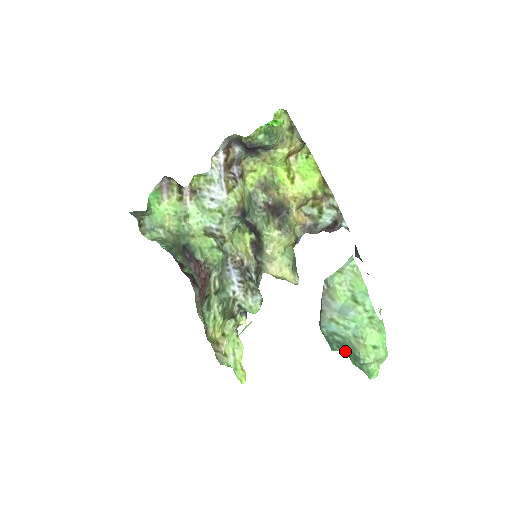
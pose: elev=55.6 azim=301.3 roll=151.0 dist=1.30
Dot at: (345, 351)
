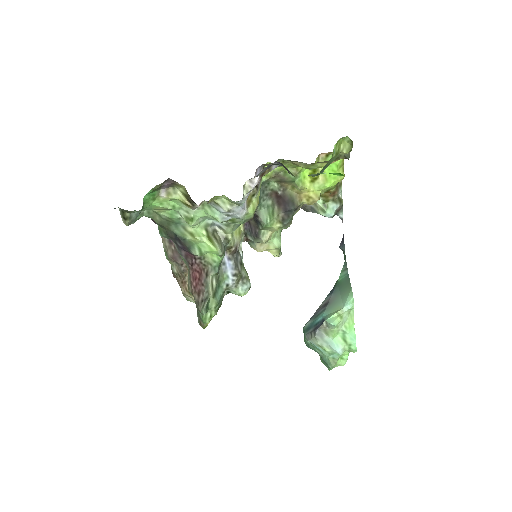
Dot at: occluded
